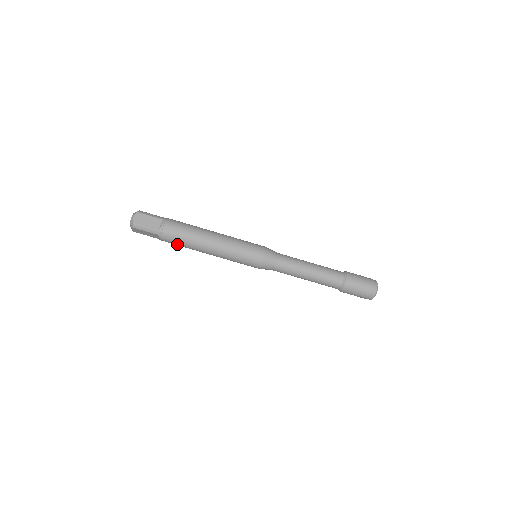
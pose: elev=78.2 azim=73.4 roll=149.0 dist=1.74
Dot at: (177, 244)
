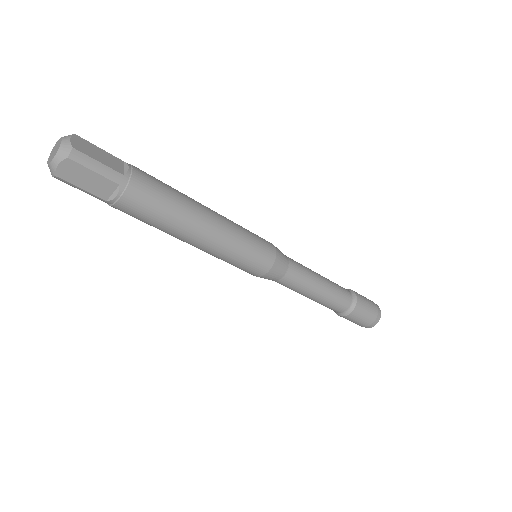
Dot at: occluded
